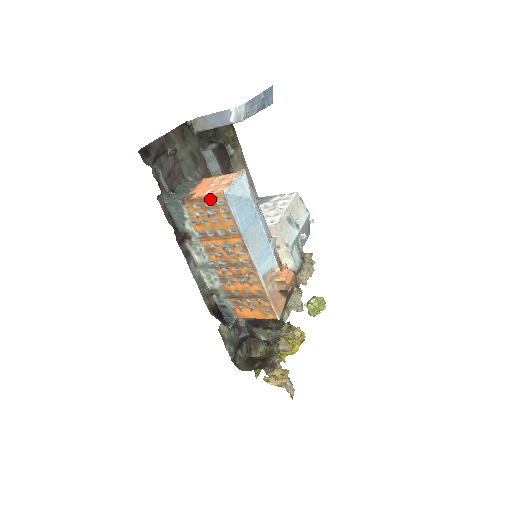
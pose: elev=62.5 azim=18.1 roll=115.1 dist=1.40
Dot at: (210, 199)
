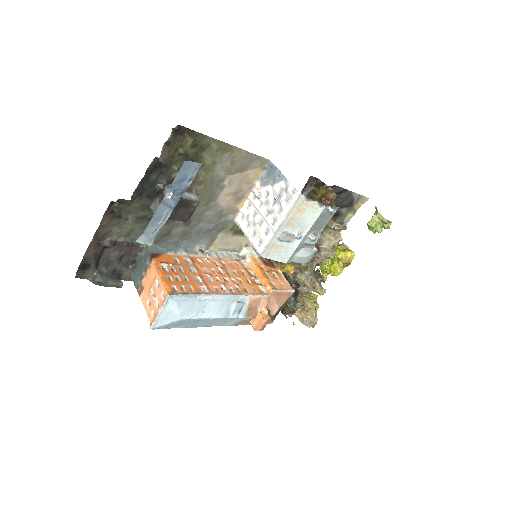
Dot at: (149, 313)
